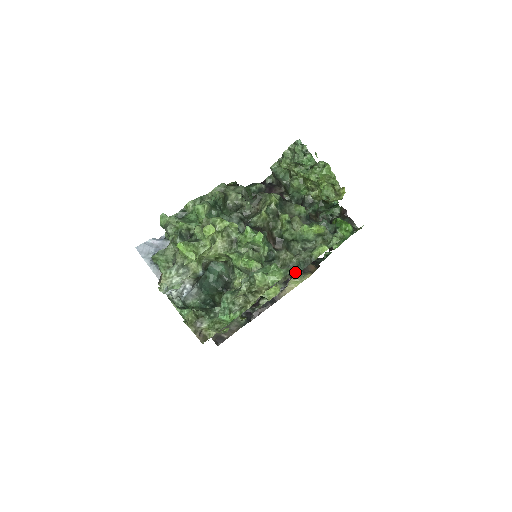
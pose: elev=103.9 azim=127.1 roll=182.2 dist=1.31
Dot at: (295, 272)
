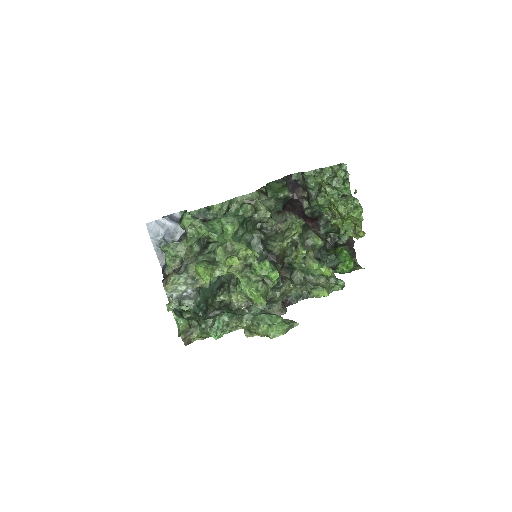
Dot at: (290, 303)
